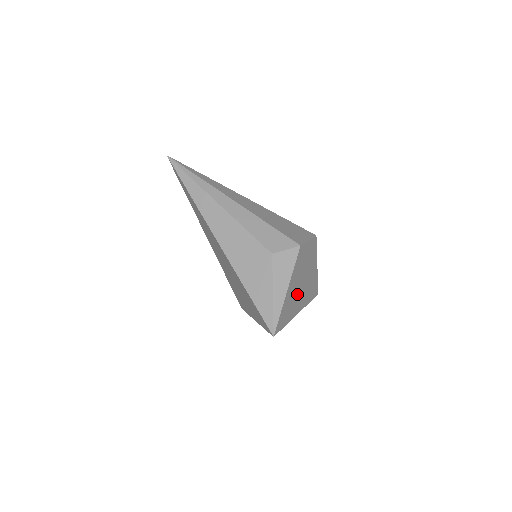
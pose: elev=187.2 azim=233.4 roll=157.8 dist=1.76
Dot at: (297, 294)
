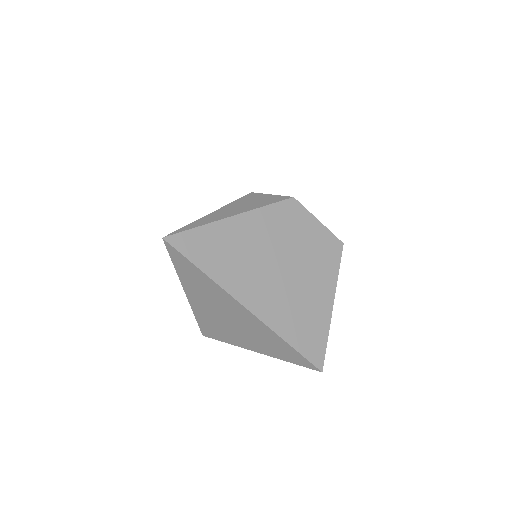
Dot at: (257, 266)
